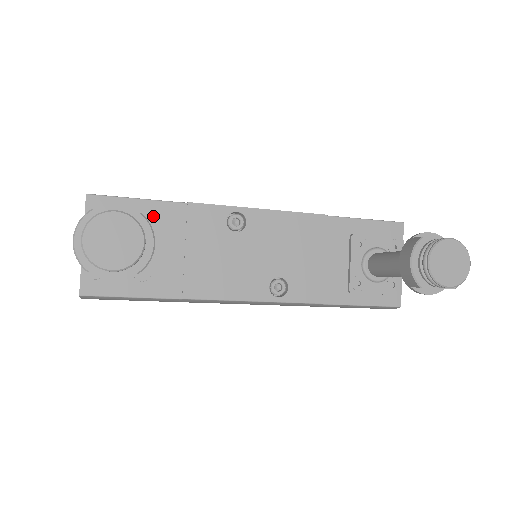
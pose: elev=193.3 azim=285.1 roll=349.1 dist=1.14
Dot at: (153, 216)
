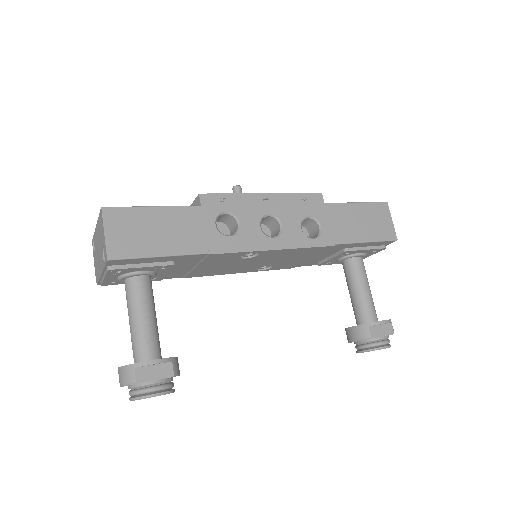
Dot at: (172, 260)
